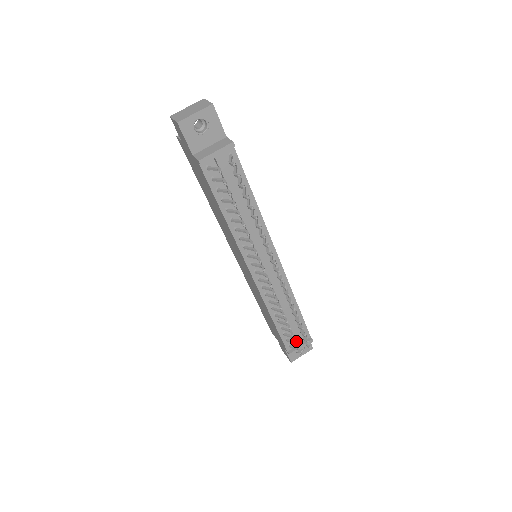
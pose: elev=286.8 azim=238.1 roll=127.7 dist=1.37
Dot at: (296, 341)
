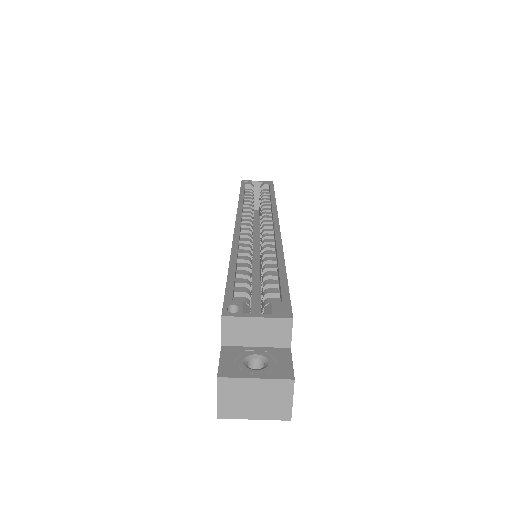
Dot at: occluded
